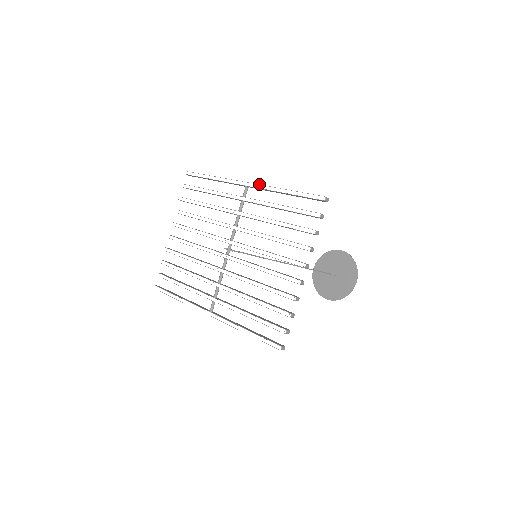
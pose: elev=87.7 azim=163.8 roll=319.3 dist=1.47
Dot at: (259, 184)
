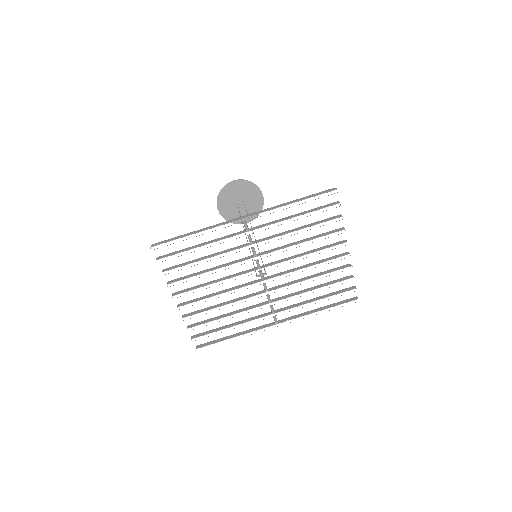
Dot at: occluded
